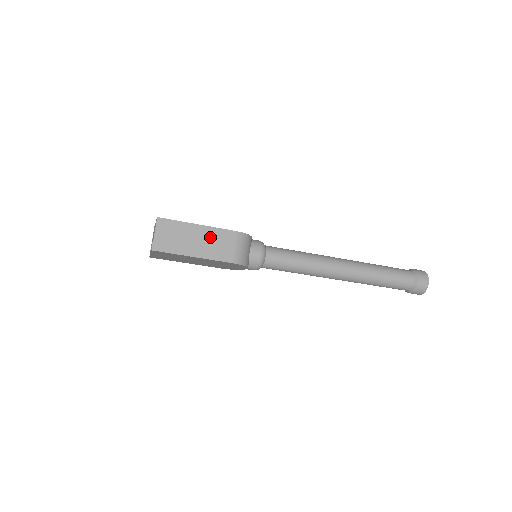
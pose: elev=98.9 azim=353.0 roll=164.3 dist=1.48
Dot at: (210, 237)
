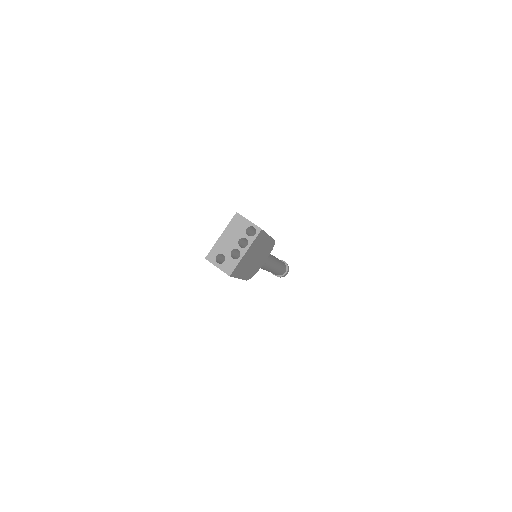
Dot at: occluded
